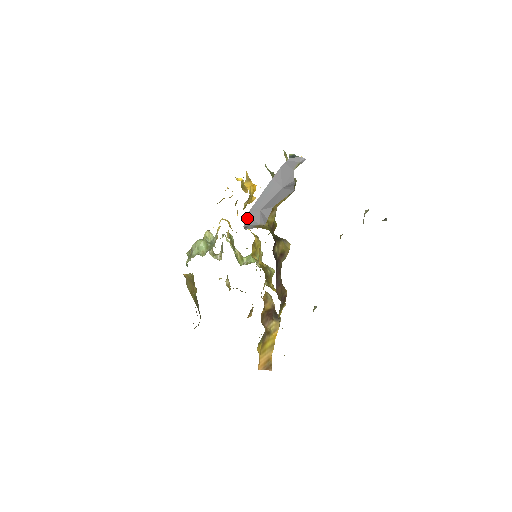
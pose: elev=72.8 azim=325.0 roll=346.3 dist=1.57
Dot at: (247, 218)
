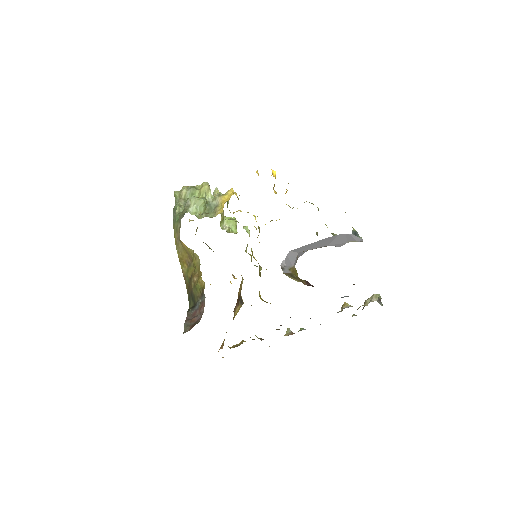
Dot at: (286, 257)
